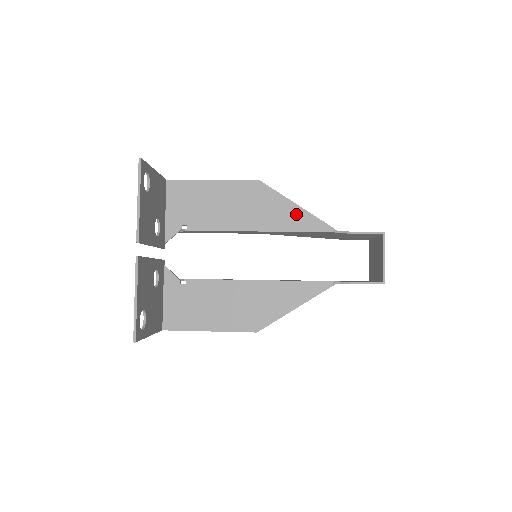
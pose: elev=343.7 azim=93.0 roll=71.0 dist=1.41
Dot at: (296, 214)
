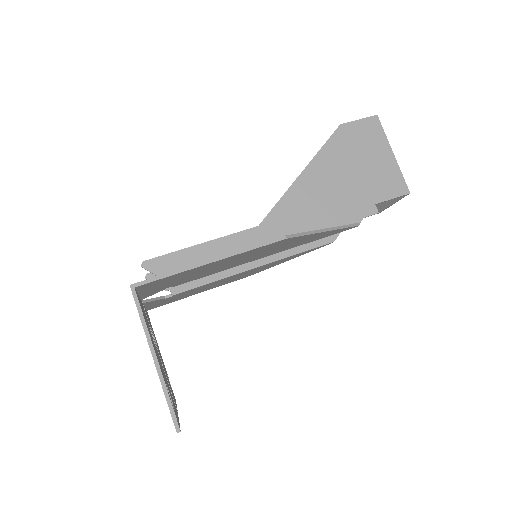
Dot at: (322, 235)
